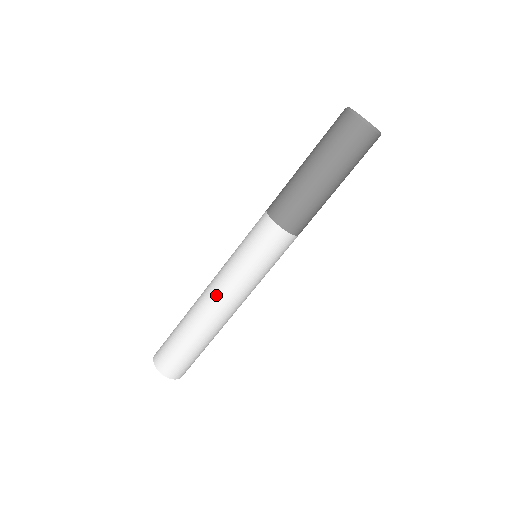
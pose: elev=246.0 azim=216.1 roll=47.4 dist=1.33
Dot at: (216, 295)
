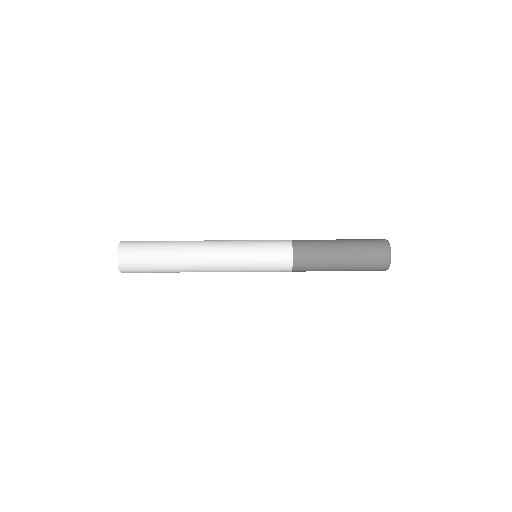
Dot at: (214, 240)
